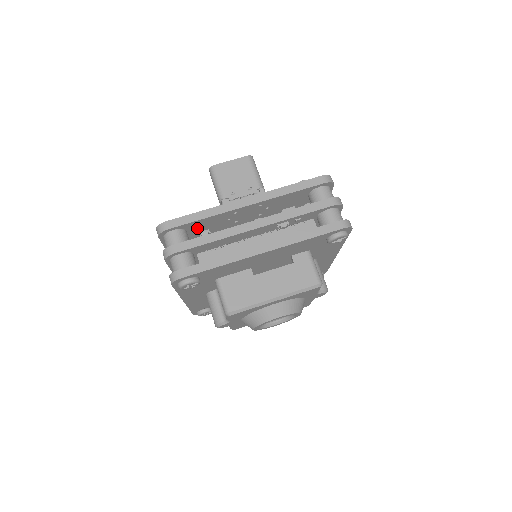
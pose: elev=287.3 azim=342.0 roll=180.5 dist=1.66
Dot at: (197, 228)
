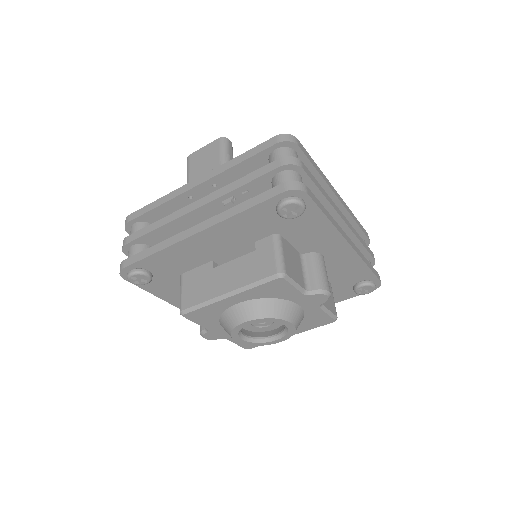
Dot at: occluded
